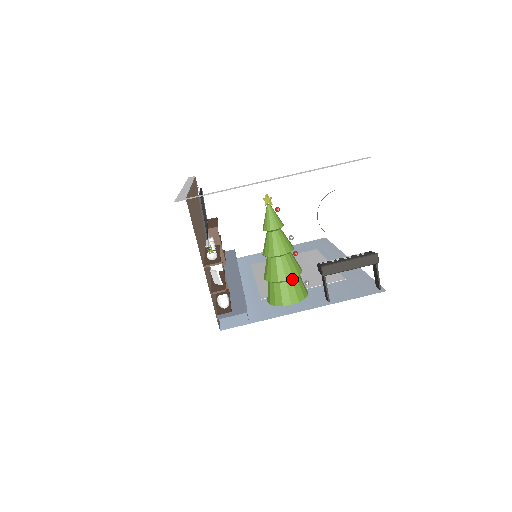
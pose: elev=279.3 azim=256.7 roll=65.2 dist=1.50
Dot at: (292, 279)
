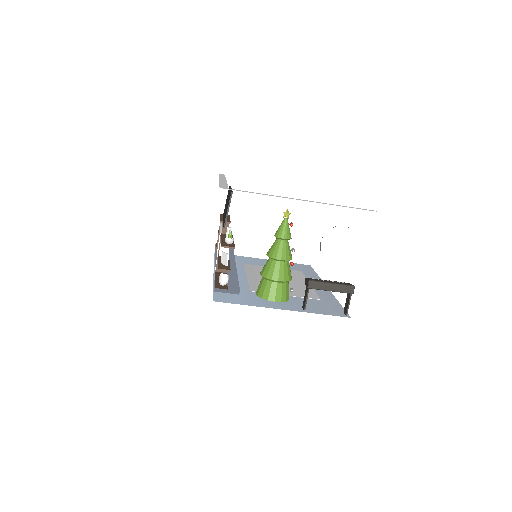
Dot at: (283, 282)
